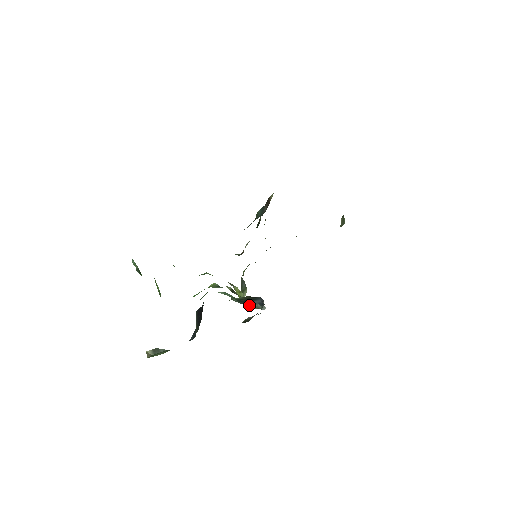
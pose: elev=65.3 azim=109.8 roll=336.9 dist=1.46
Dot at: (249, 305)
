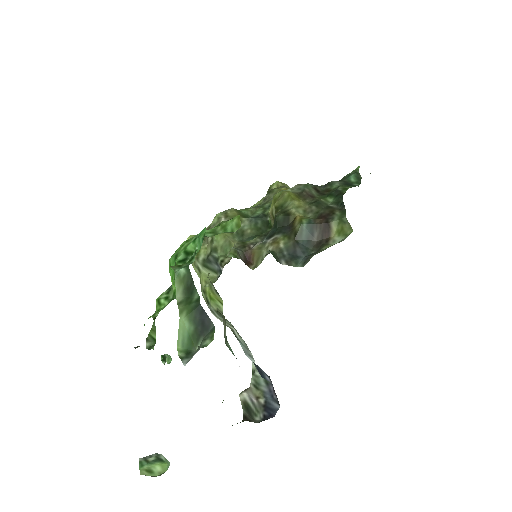
Dot at: occluded
